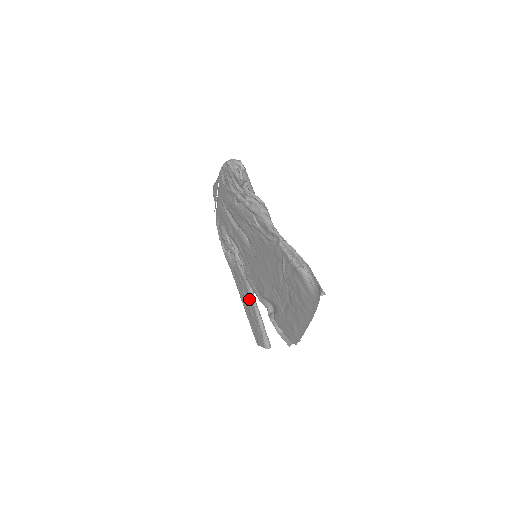
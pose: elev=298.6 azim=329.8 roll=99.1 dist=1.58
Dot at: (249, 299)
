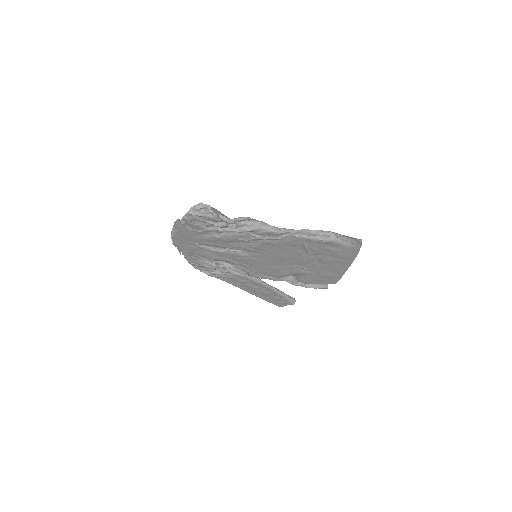
Dot at: (259, 286)
